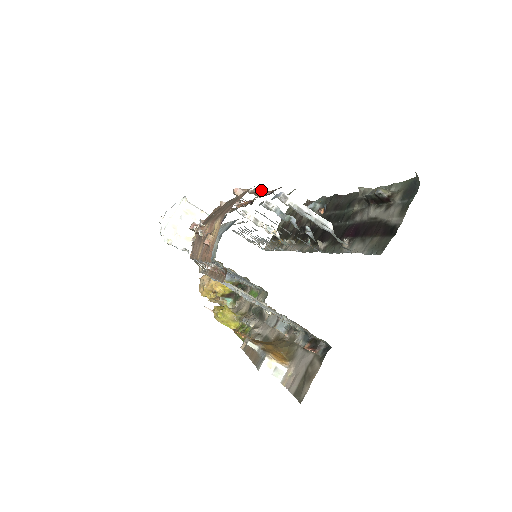
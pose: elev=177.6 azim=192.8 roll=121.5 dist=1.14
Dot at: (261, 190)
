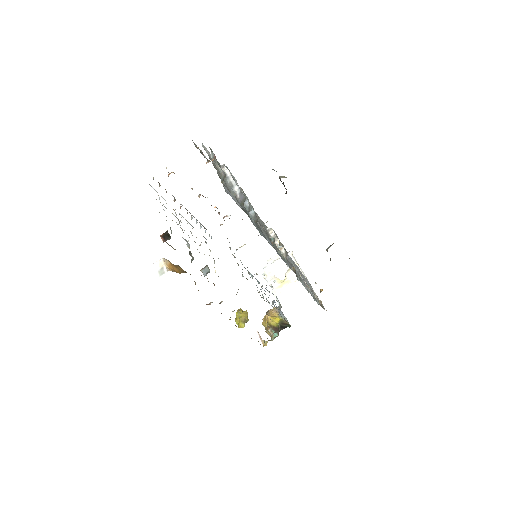
Dot at: occluded
